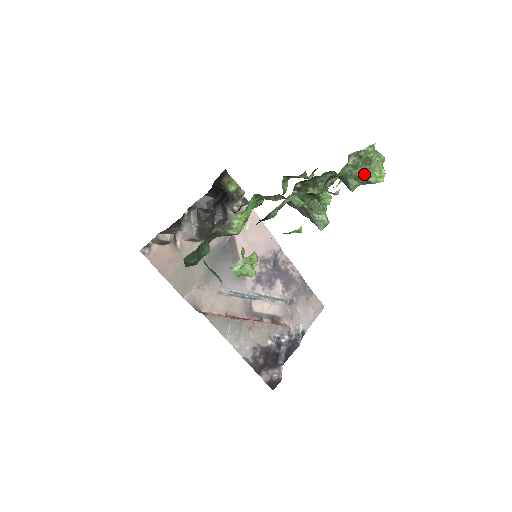
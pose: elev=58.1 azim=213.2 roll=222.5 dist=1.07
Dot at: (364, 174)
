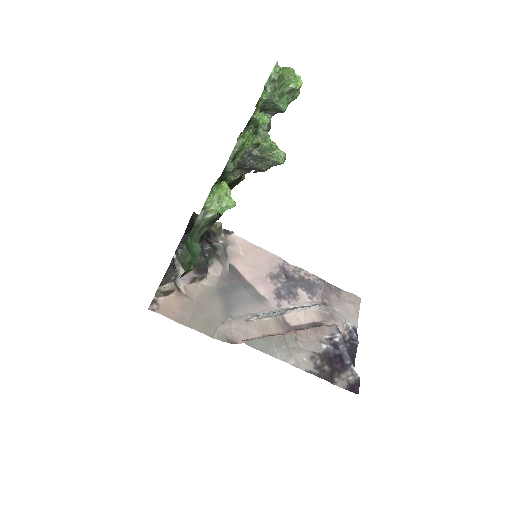
Dot at: (283, 87)
